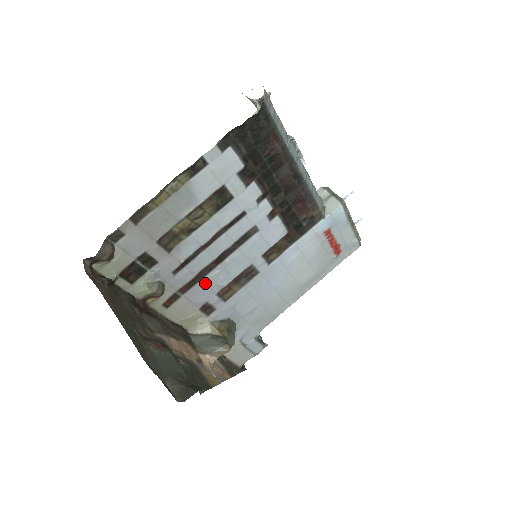
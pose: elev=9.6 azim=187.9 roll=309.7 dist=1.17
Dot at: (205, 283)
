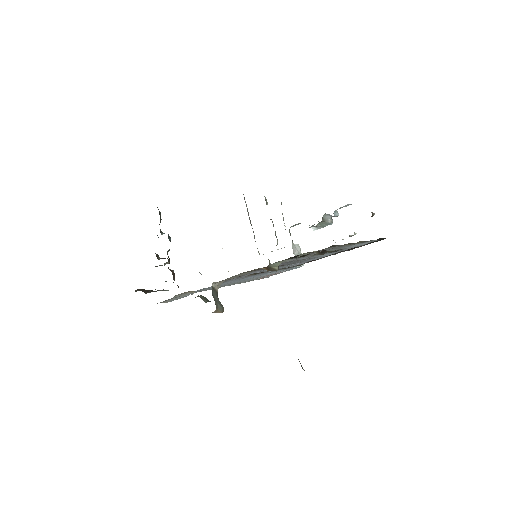
Dot at: occluded
